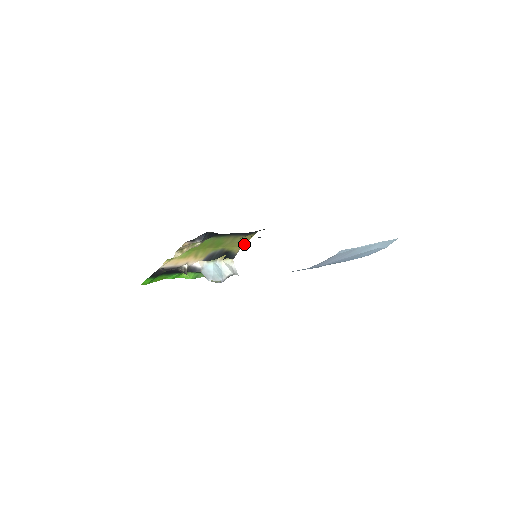
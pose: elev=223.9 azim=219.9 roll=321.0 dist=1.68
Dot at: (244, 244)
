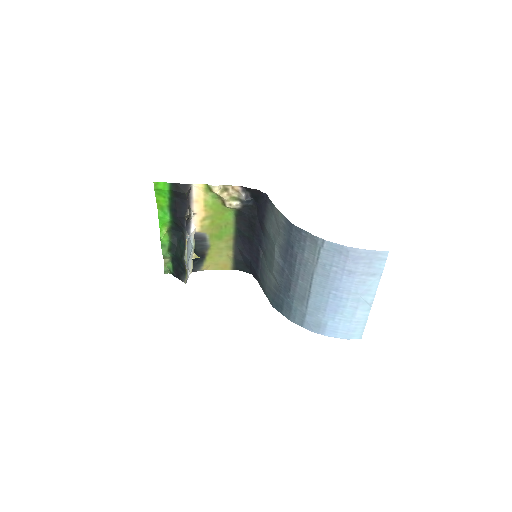
Dot at: (215, 269)
